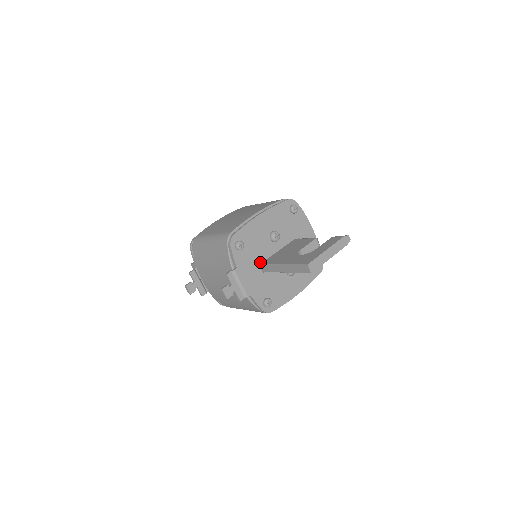
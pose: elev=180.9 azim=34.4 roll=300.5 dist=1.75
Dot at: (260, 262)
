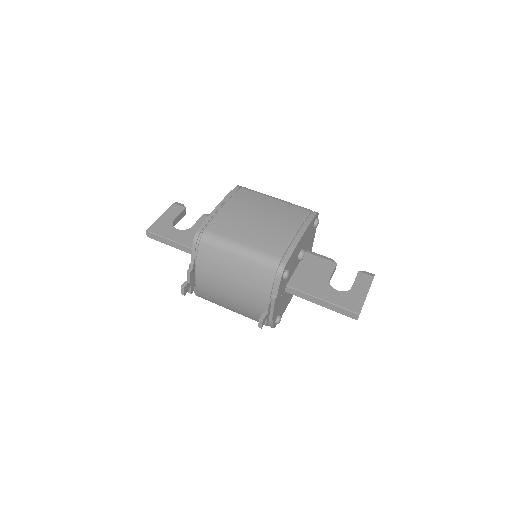
Dot at: (287, 283)
